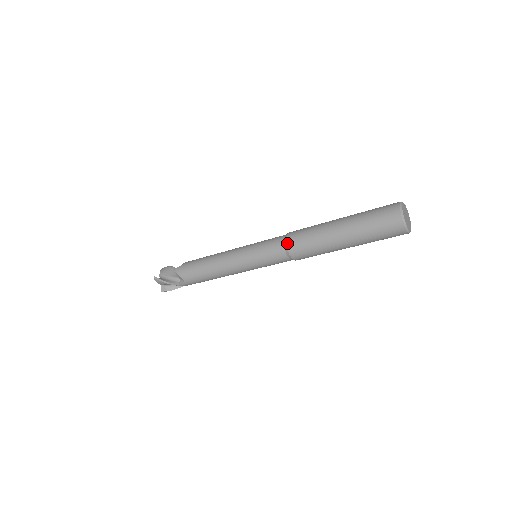
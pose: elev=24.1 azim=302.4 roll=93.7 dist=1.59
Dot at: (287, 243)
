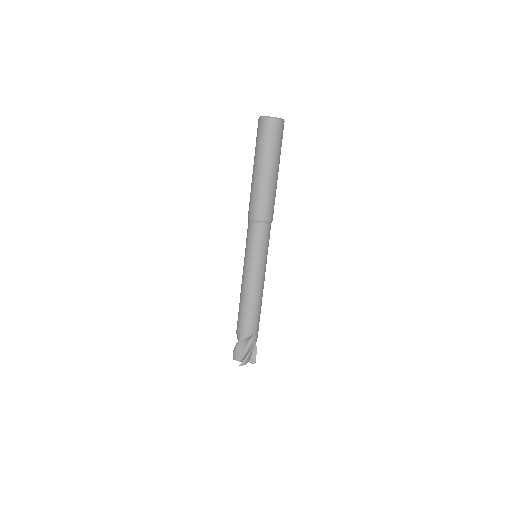
Dot at: occluded
